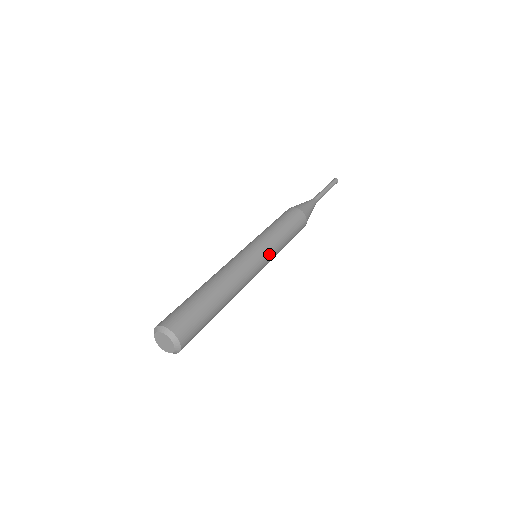
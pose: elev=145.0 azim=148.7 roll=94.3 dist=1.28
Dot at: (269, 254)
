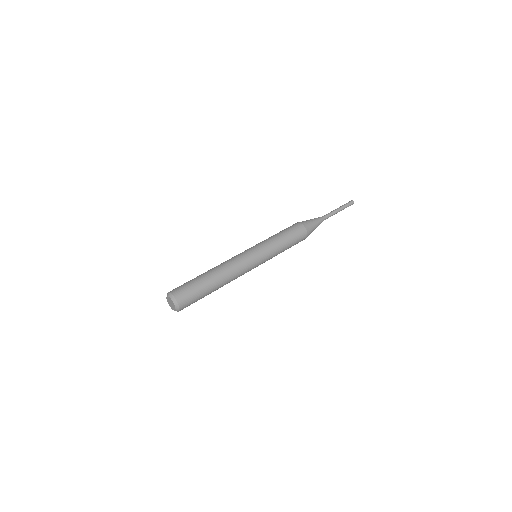
Dot at: (262, 252)
